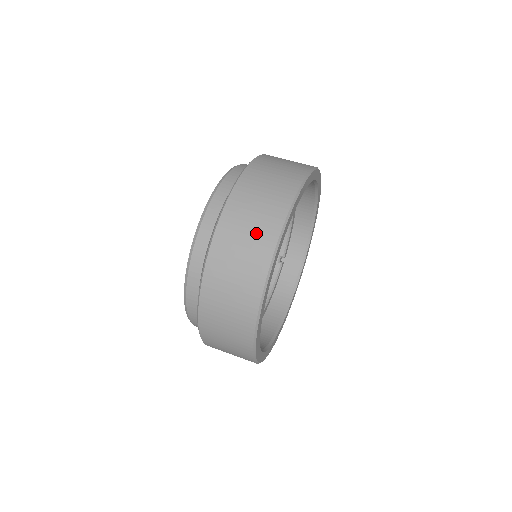
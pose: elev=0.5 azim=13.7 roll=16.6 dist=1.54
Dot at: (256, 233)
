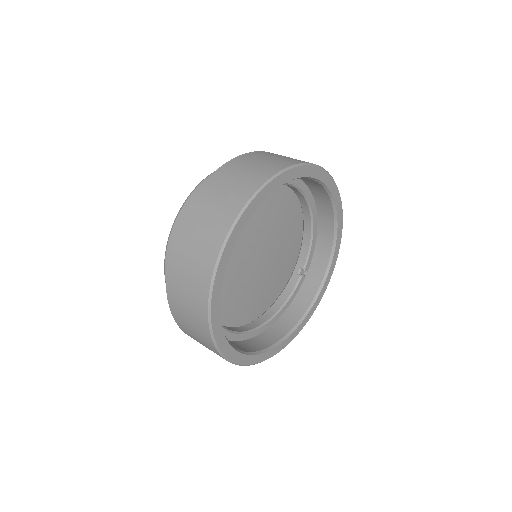
Dot at: (217, 214)
